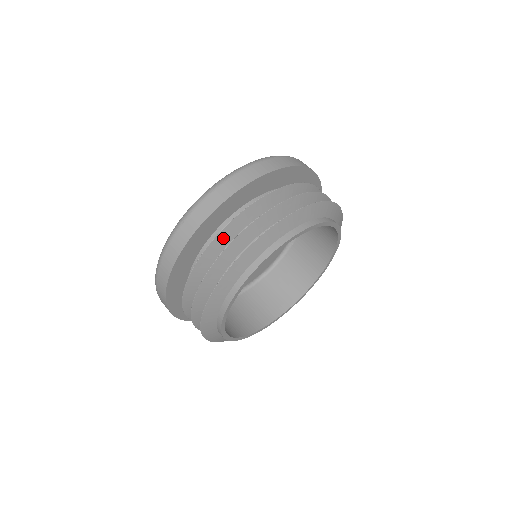
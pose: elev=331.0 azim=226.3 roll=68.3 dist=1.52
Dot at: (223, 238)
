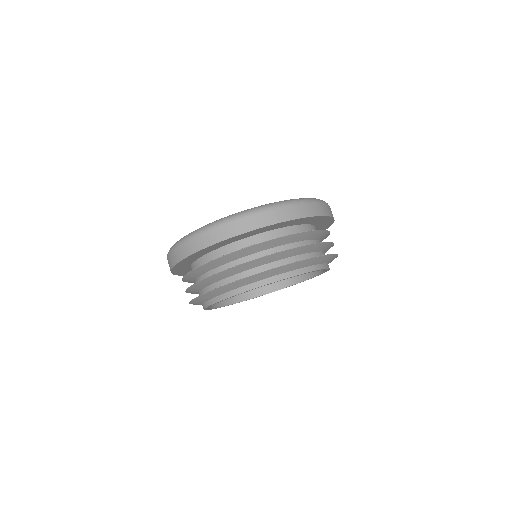
Dot at: (242, 253)
